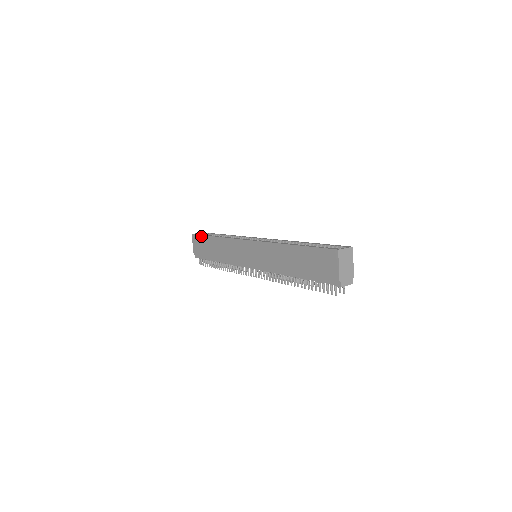
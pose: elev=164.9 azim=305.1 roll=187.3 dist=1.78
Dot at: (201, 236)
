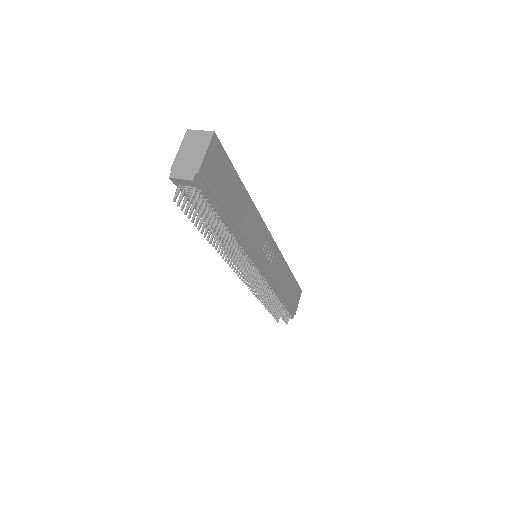
Dot at: occluded
